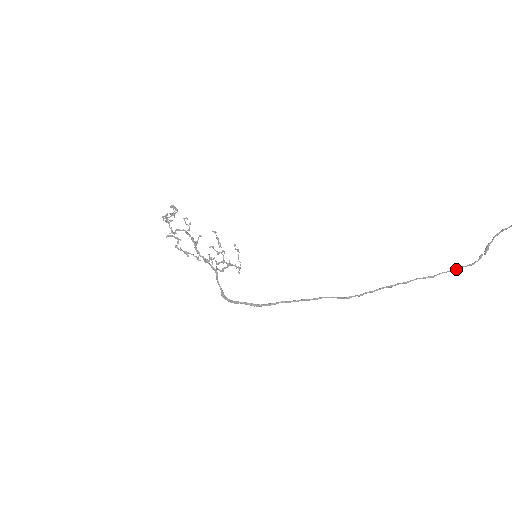
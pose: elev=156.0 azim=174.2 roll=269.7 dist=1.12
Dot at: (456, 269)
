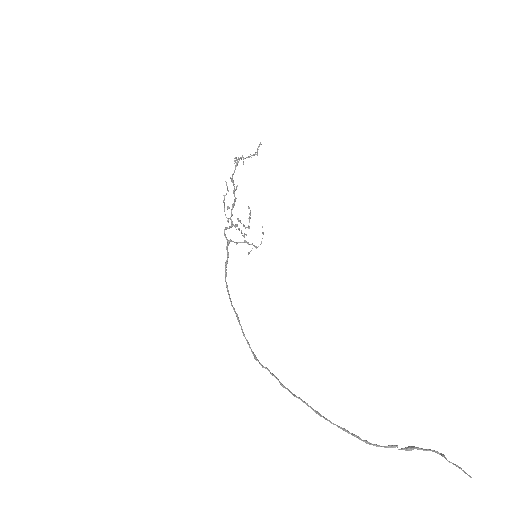
Dot at: (345, 431)
